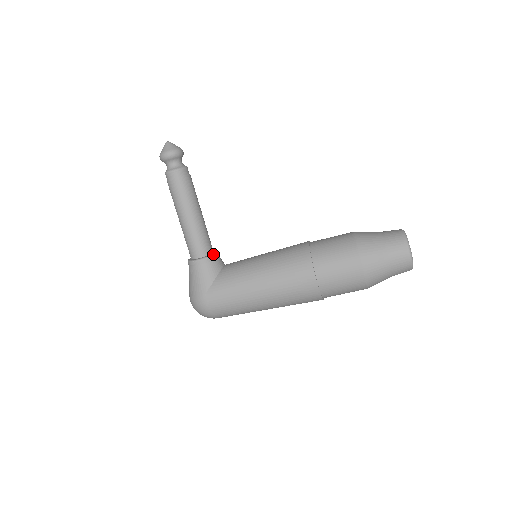
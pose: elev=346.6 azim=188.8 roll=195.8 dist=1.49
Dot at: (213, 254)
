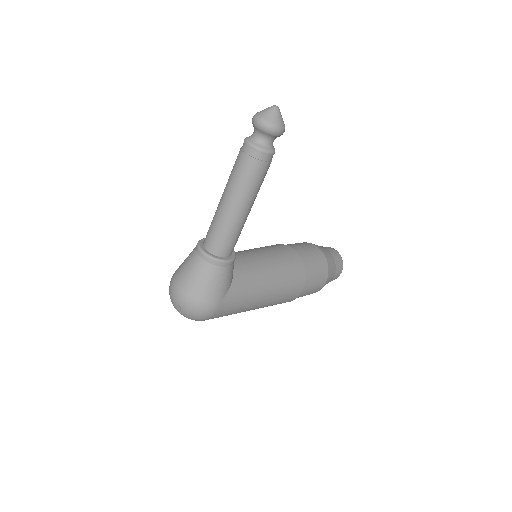
Dot at: occluded
